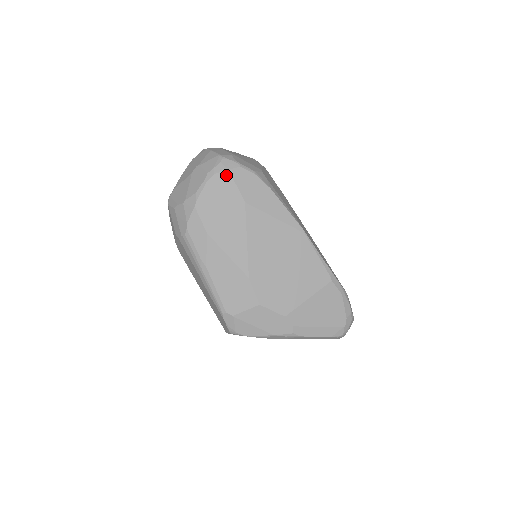
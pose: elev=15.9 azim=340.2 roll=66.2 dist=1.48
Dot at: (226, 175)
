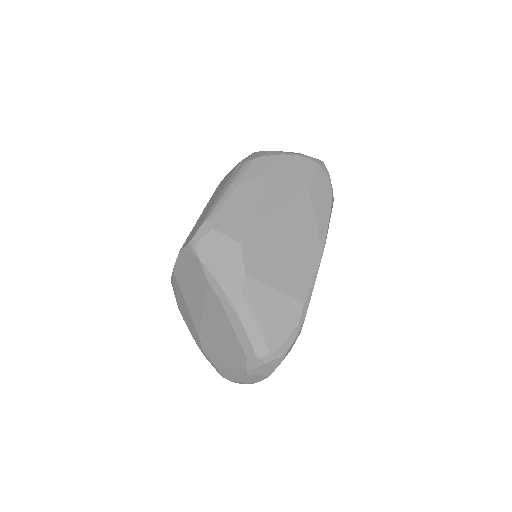
Dot at: (316, 167)
